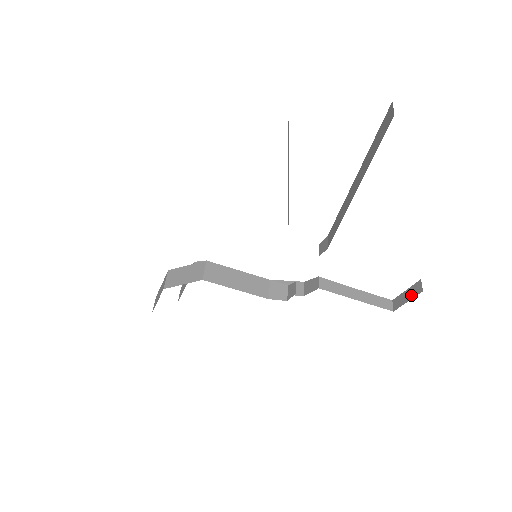
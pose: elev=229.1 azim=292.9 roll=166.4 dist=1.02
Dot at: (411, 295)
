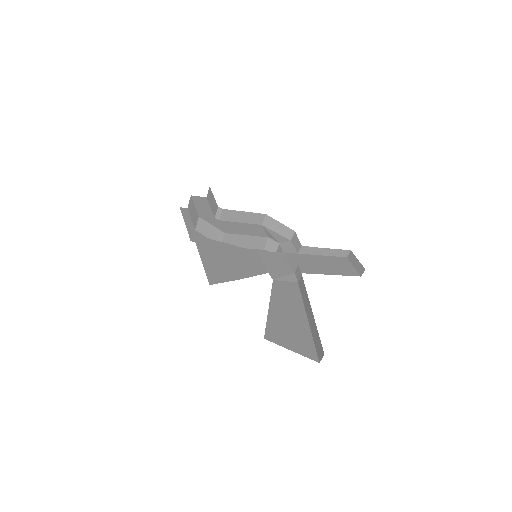
Dot at: (357, 267)
